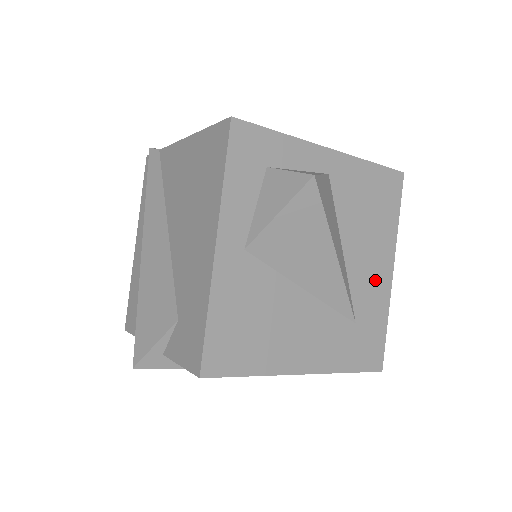
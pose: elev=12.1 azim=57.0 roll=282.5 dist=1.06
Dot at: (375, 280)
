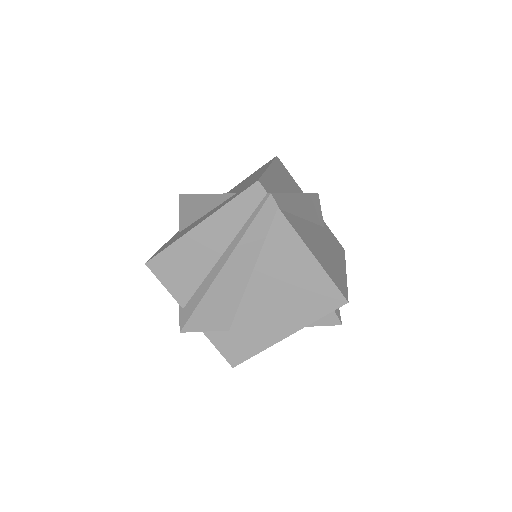
Dot at: occluded
